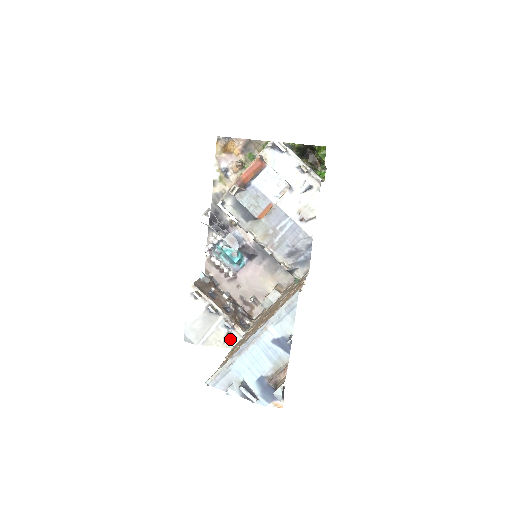
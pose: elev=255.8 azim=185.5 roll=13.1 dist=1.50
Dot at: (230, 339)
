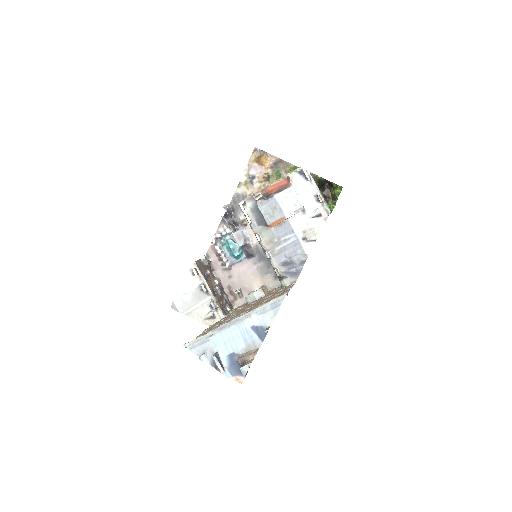
Dot at: (210, 318)
